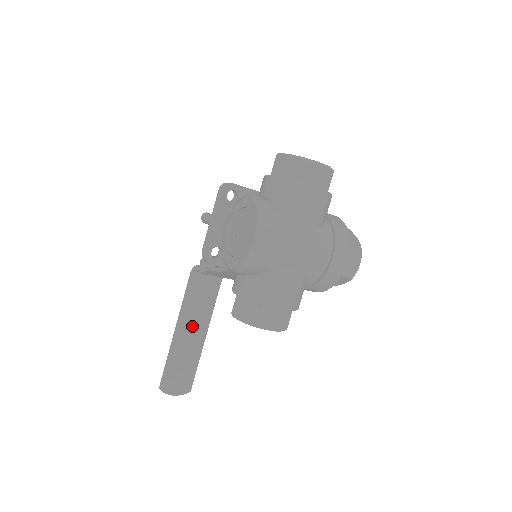
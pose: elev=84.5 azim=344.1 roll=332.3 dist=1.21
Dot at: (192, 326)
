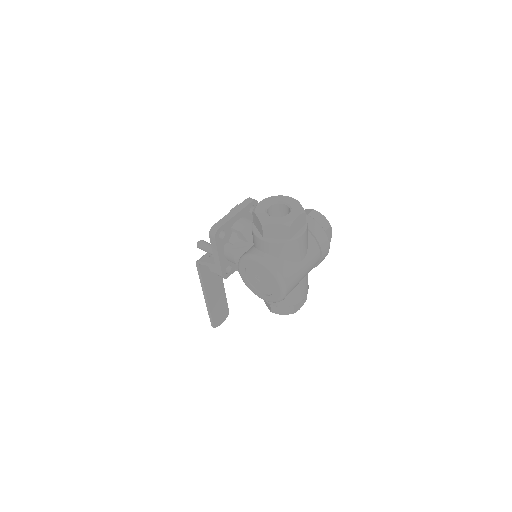
Dot at: (213, 287)
